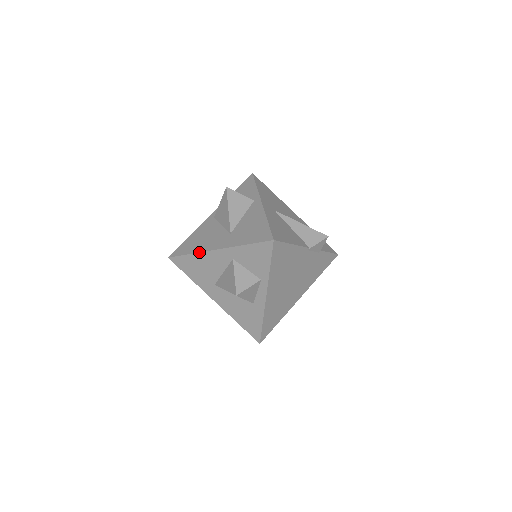
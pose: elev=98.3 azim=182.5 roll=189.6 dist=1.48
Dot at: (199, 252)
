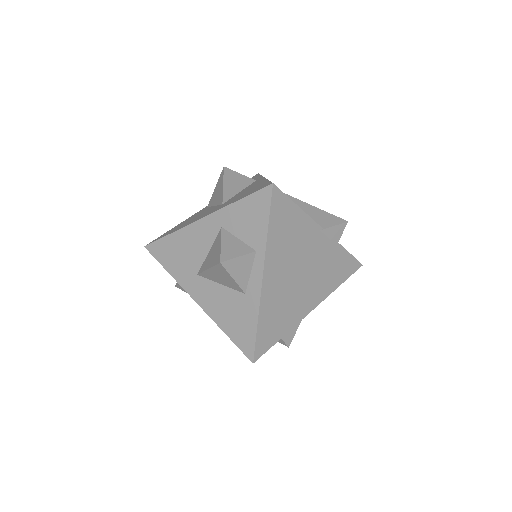
Dot at: (181, 228)
